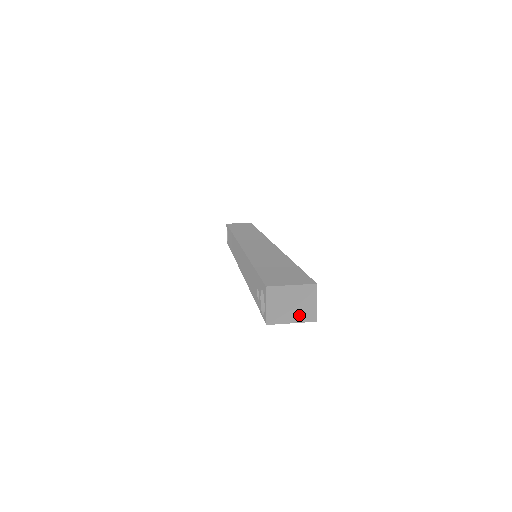
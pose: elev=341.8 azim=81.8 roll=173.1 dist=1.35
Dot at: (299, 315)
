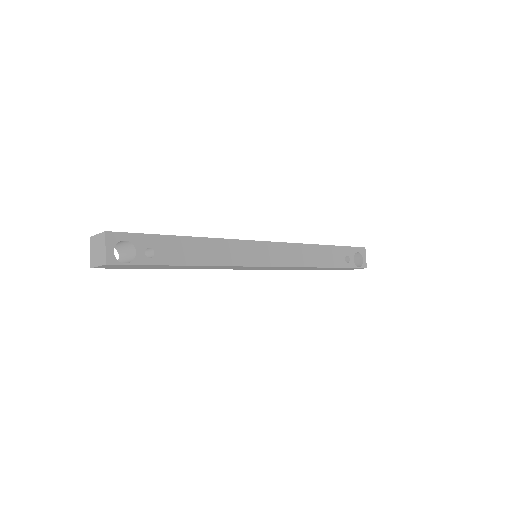
Dot at: (100, 259)
